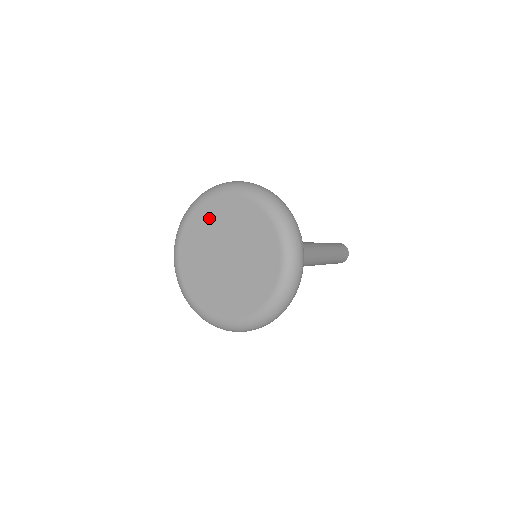
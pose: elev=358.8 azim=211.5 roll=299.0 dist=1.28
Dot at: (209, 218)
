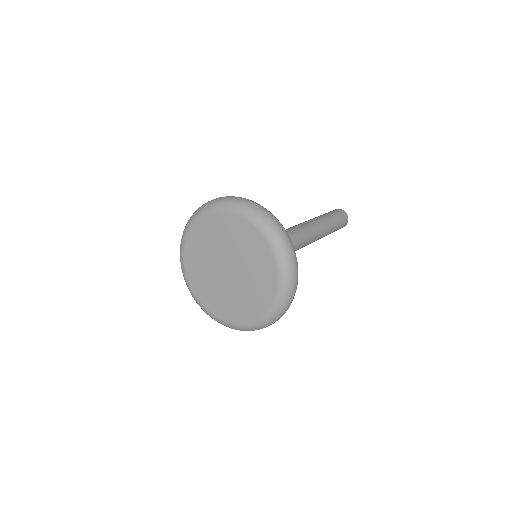
Dot at: (238, 234)
